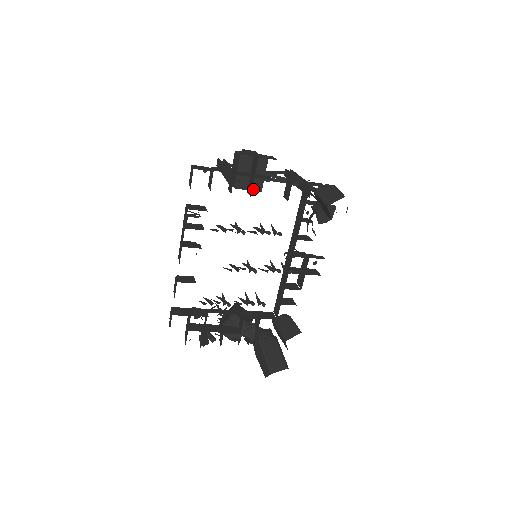
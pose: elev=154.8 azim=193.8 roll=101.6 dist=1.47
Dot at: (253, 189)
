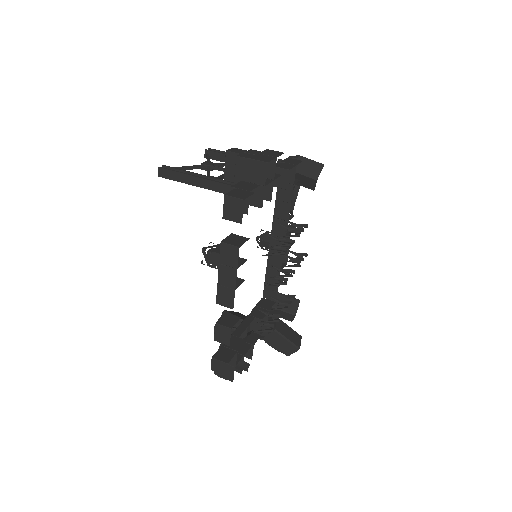
Dot at: occluded
